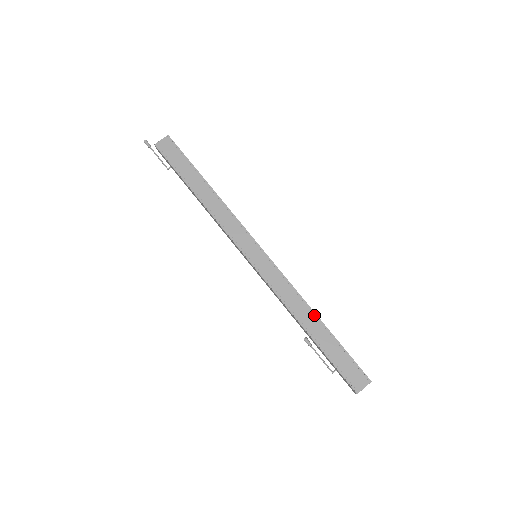
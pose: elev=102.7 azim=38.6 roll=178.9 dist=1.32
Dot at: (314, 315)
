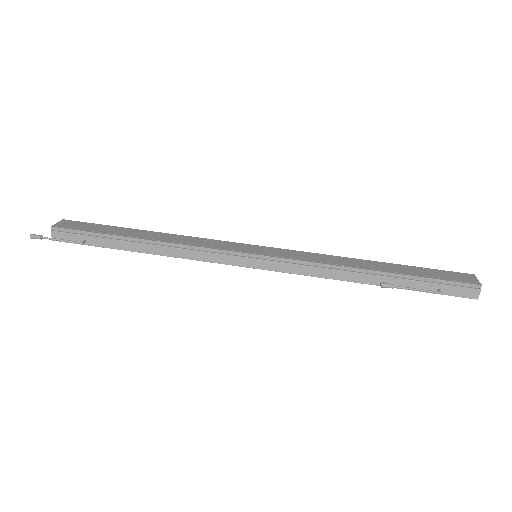
Dot at: (364, 261)
